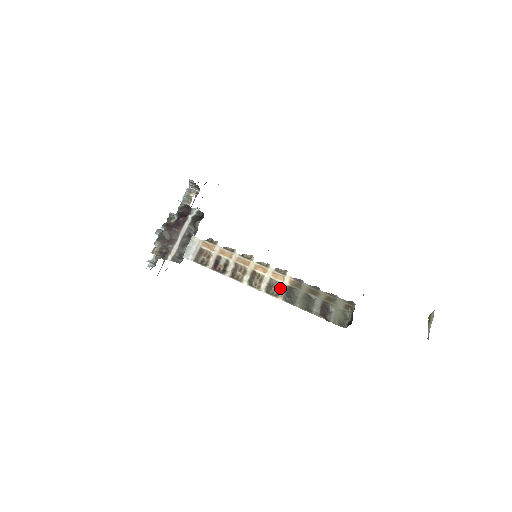
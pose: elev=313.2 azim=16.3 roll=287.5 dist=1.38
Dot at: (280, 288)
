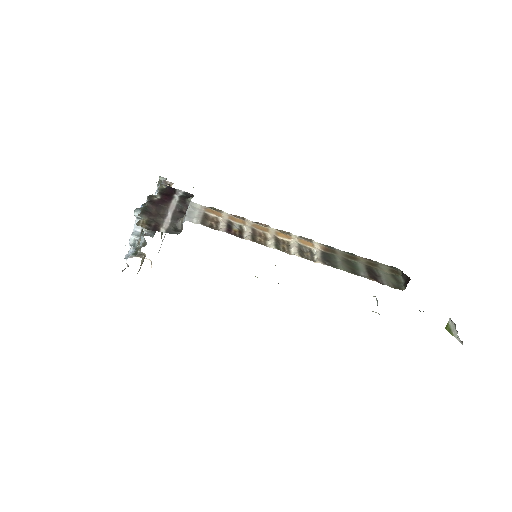
Dot at: (313, 255)
